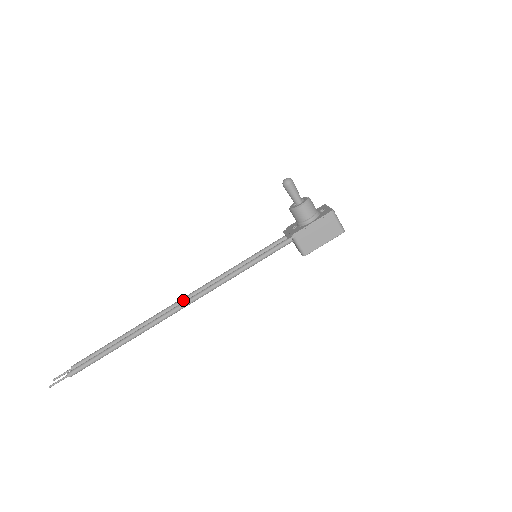
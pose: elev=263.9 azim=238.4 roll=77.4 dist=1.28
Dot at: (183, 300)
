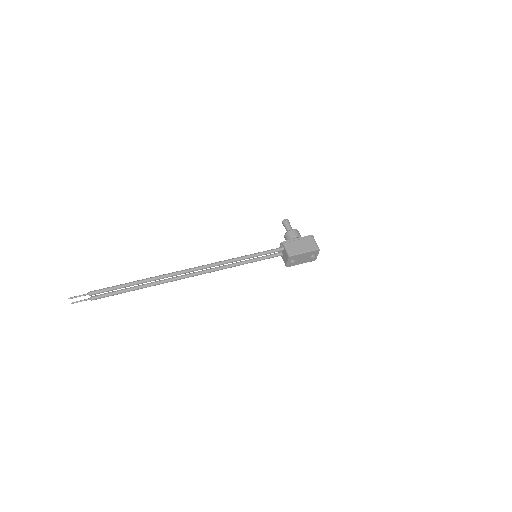
Dot at: (196, 272)
